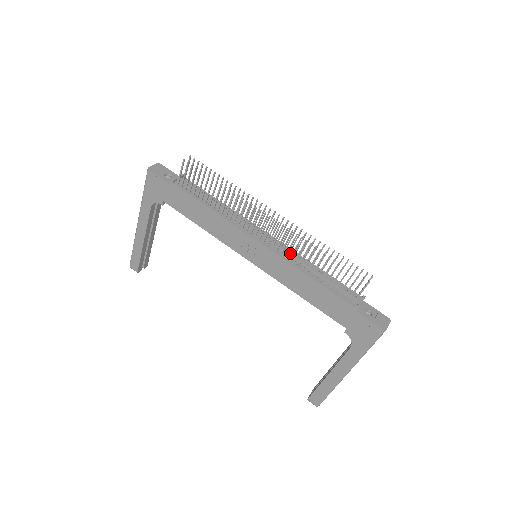
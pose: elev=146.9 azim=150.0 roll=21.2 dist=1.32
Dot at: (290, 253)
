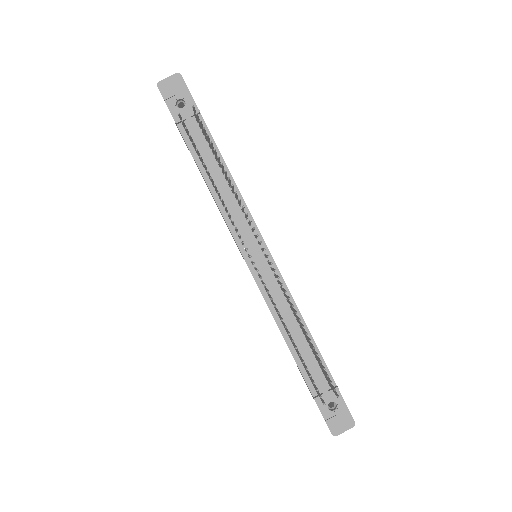
Dot at: (276, 294)
